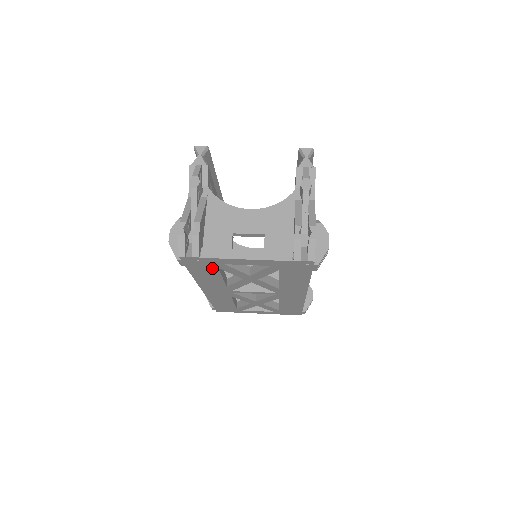
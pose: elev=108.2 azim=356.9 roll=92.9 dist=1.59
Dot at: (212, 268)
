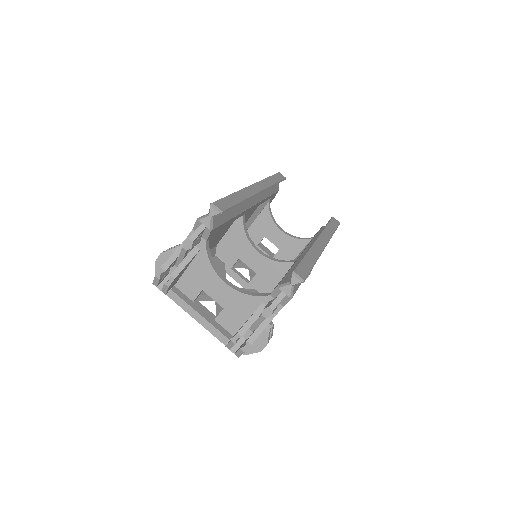
Dot at: occluded
